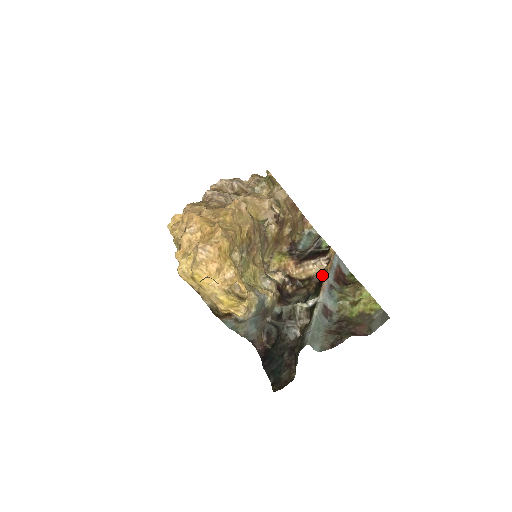
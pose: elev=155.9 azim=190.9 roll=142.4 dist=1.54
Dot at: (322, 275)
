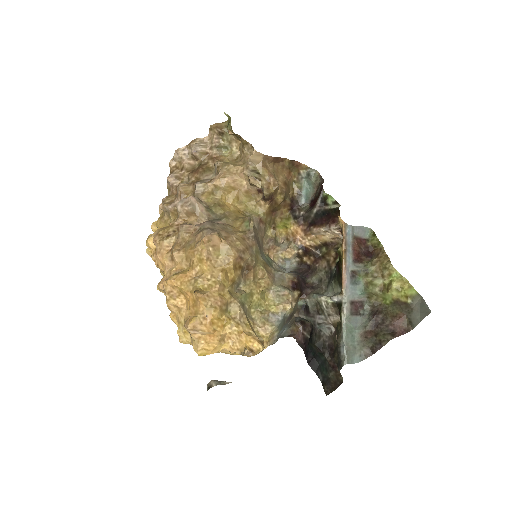
Dot at: (339, 239)
